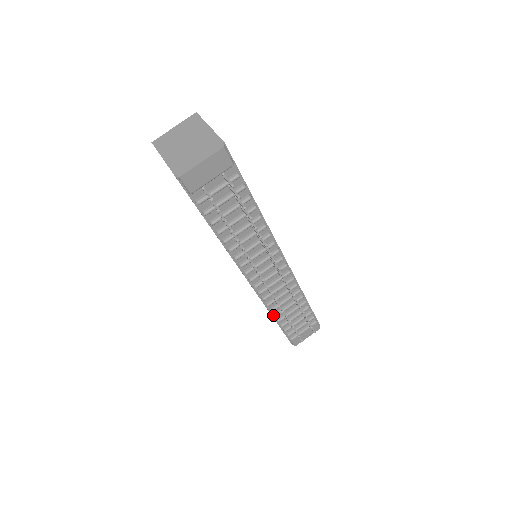
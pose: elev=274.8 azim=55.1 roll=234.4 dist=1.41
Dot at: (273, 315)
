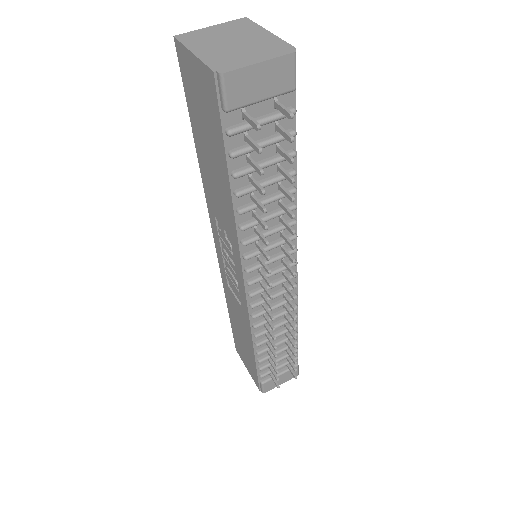
Dot at: (255, 343)
